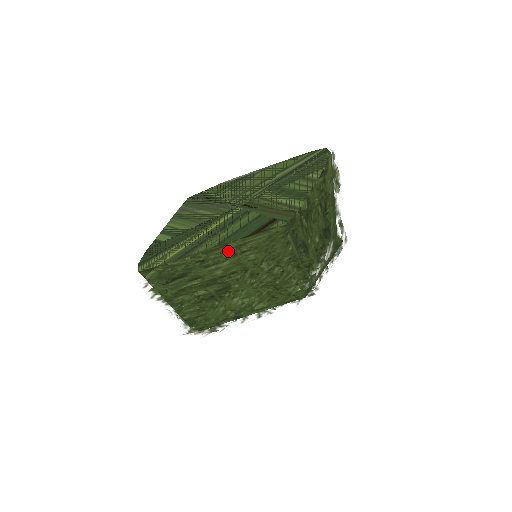
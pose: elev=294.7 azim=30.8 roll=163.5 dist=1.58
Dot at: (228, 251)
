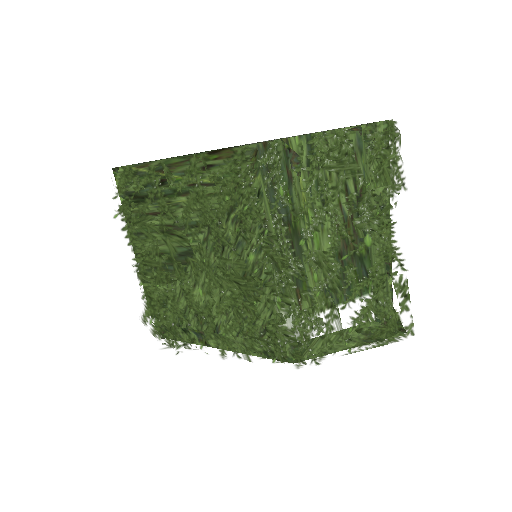
Dot at: (189, 171)
